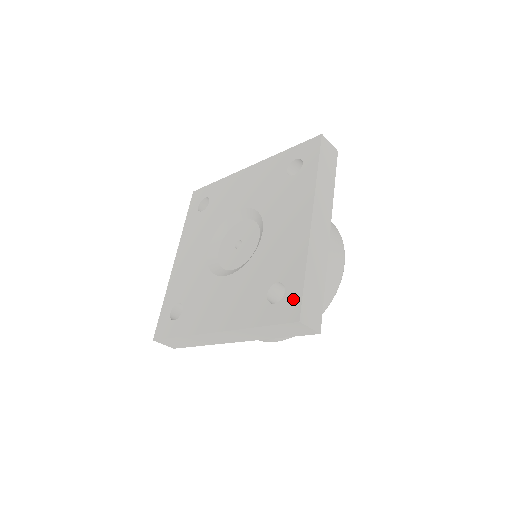
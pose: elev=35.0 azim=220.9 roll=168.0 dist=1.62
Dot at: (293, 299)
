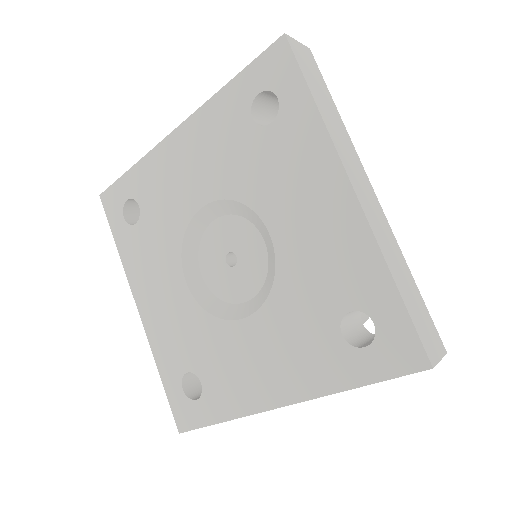
Dot at: (398, 334)
